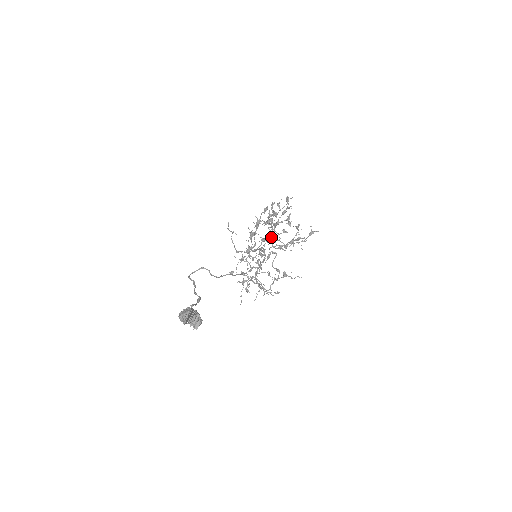
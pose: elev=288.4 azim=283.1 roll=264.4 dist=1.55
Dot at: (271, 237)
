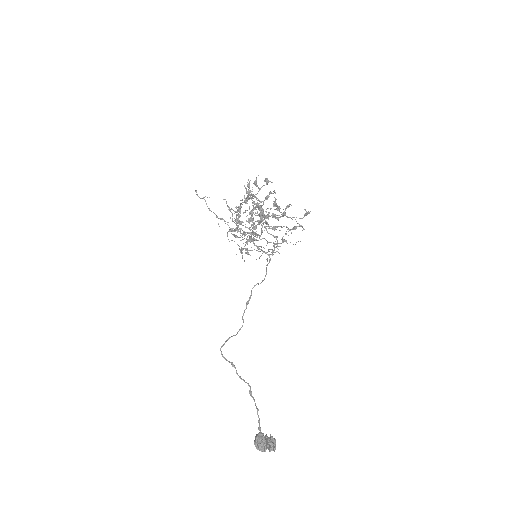
Dot at: (260, 220)
